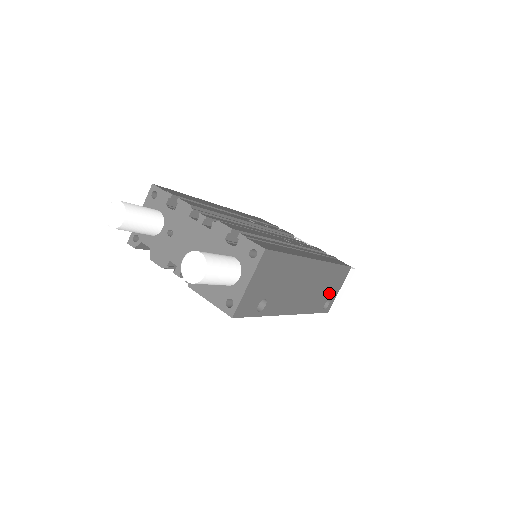
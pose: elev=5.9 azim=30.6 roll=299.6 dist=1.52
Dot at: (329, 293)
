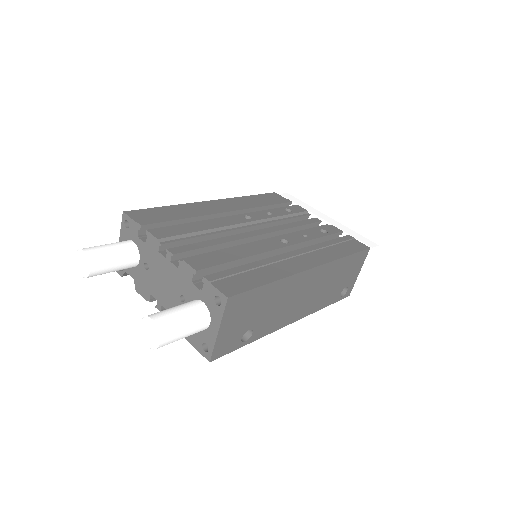
Dot at: (344, 282)
